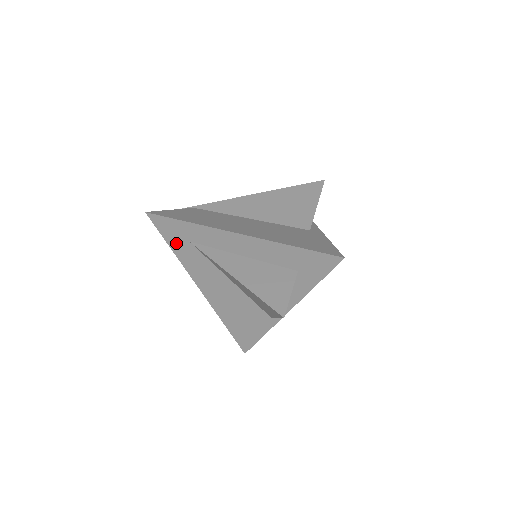
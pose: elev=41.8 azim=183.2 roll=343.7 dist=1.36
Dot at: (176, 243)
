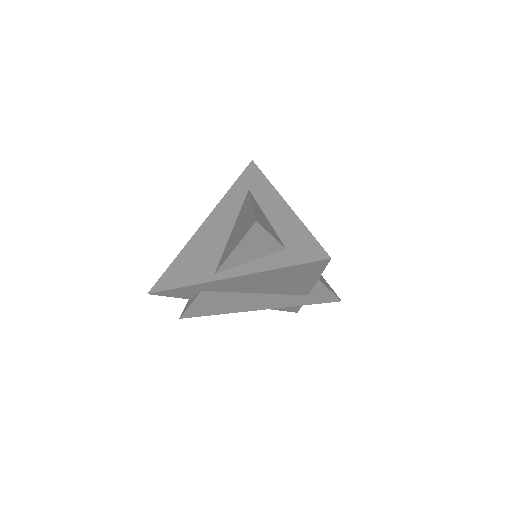
Dot at: (239, 186)
